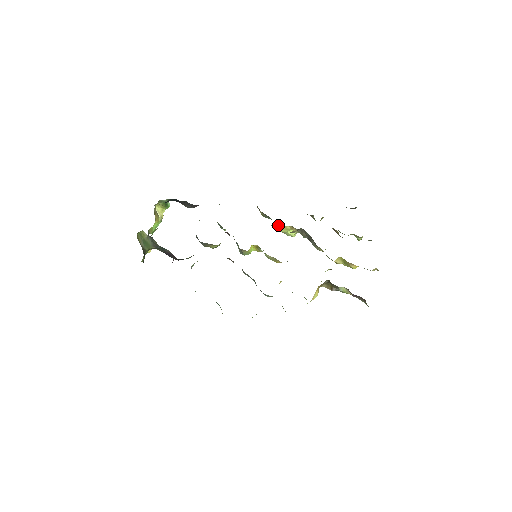
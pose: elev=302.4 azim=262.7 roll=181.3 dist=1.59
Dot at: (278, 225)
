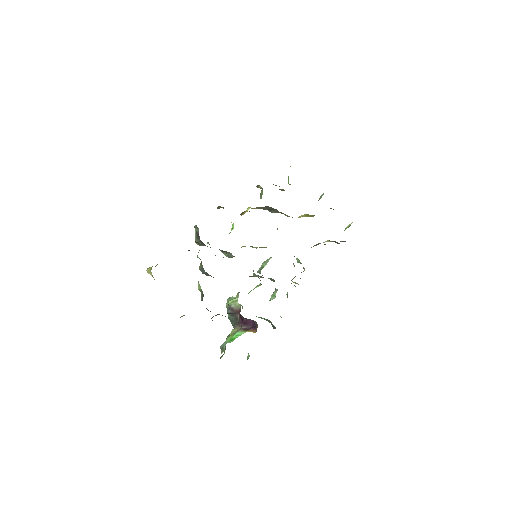
Dot at: (242, 213)
